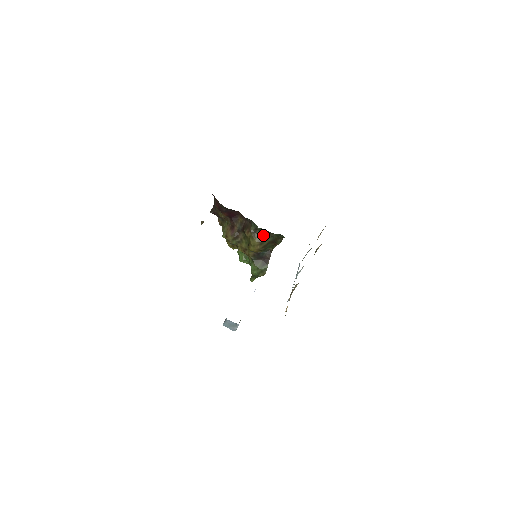
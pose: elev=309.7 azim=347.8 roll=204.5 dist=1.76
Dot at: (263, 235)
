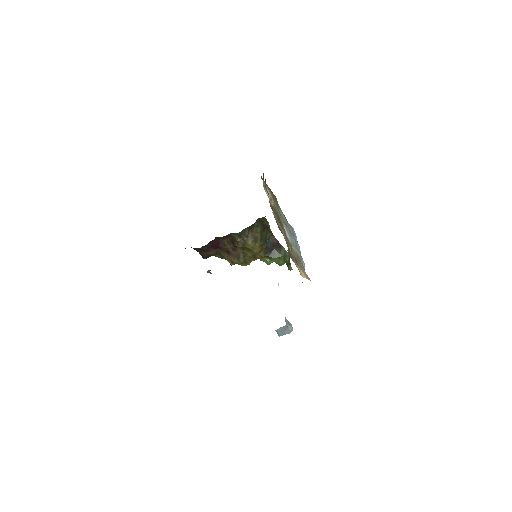
Dot at: (249, 233)
